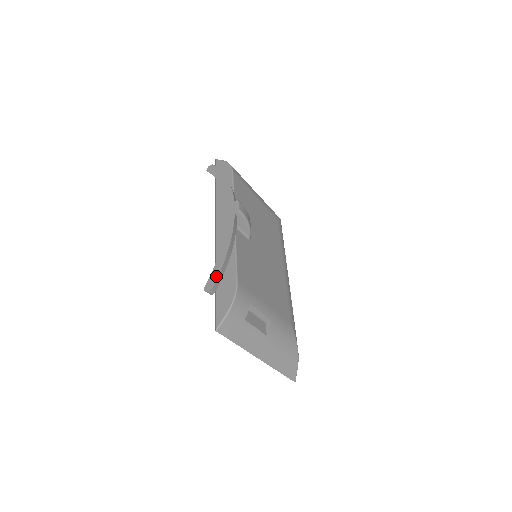
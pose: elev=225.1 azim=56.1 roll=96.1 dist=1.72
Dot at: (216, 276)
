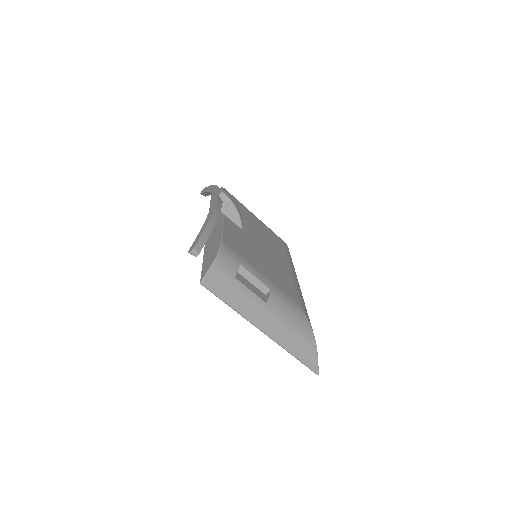
Dot at: (199, 237)
